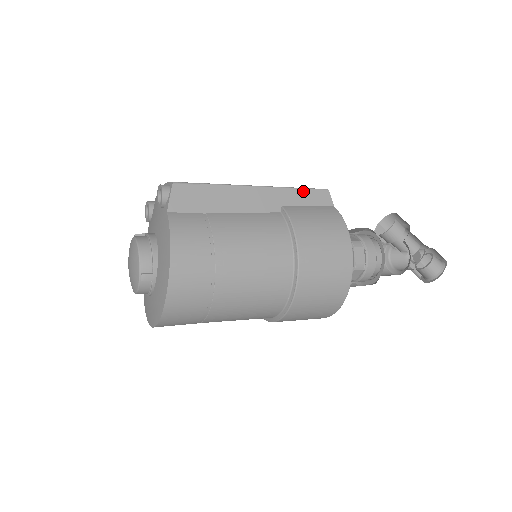
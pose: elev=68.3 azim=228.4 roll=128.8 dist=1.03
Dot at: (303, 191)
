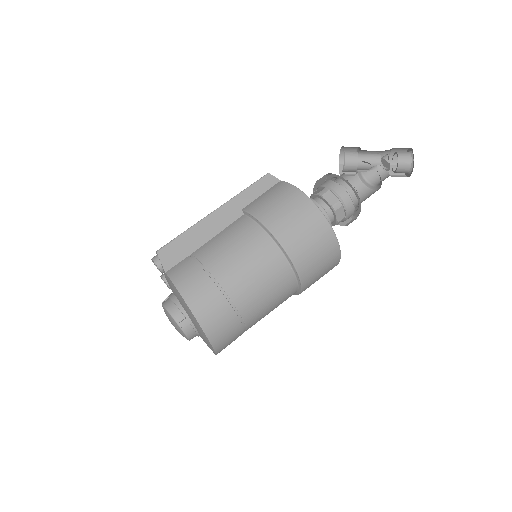
Dot at: (250, 188)
